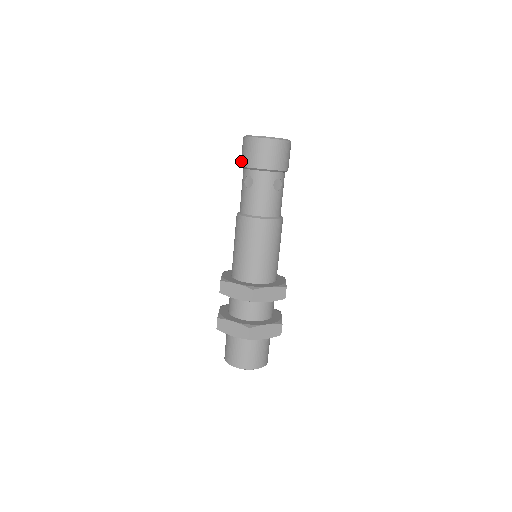
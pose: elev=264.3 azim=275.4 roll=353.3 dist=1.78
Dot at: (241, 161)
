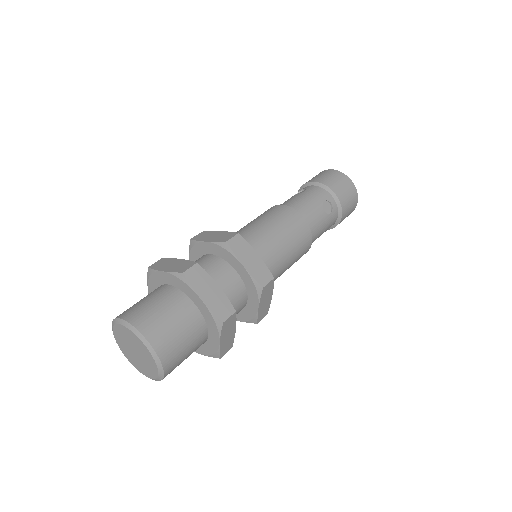
Dot at: occluded
